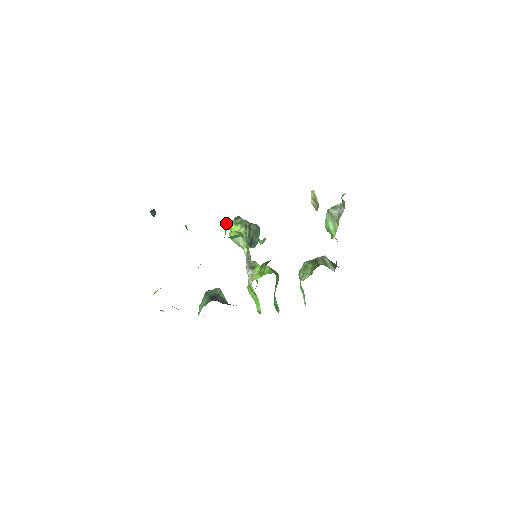
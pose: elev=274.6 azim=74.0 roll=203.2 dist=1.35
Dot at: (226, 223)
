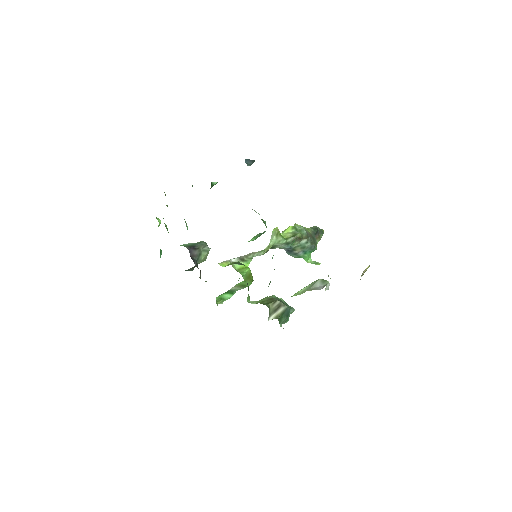
Dot at: occluded
